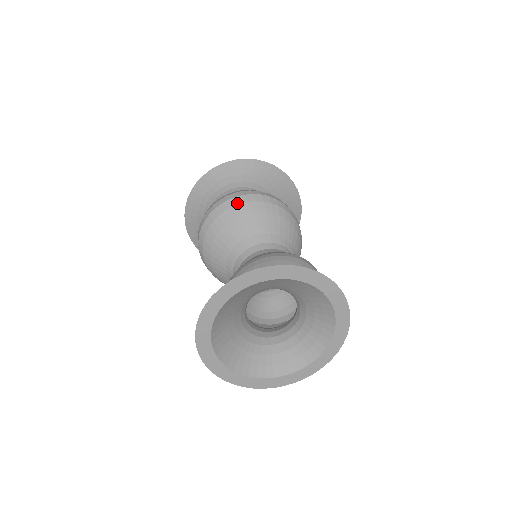
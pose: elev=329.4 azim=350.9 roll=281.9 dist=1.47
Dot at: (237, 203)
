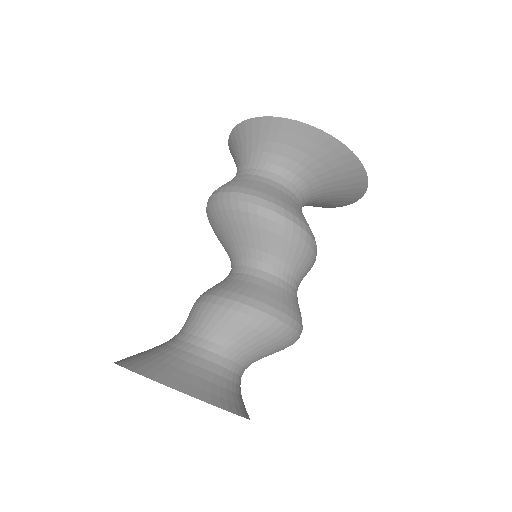
Dot at: (213, 210)
